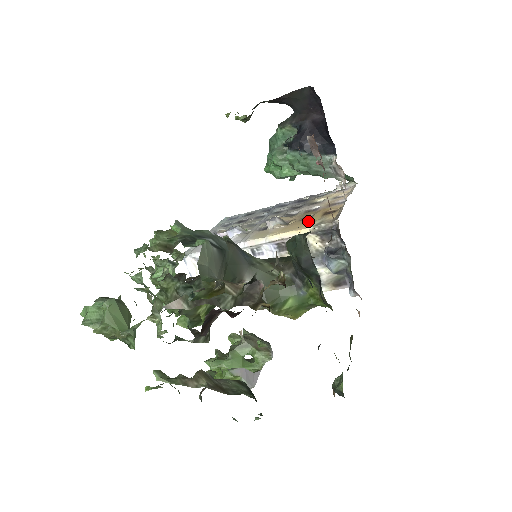
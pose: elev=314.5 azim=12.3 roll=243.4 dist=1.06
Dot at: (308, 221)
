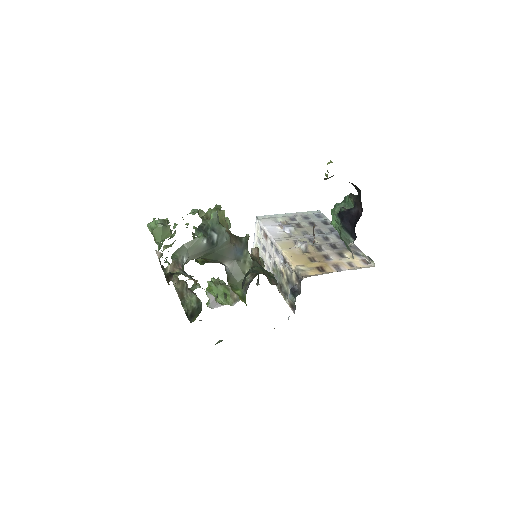
Dot at: (306, 262)
